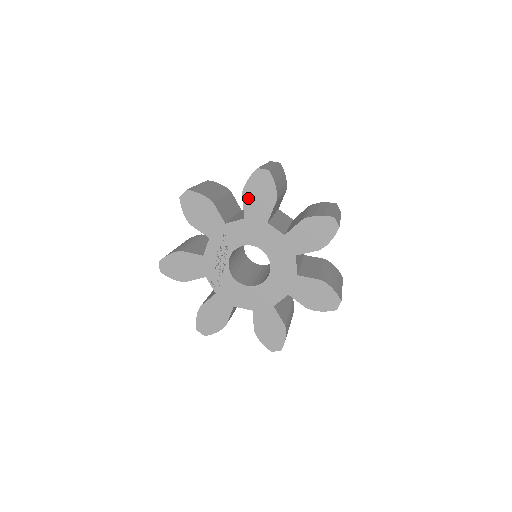
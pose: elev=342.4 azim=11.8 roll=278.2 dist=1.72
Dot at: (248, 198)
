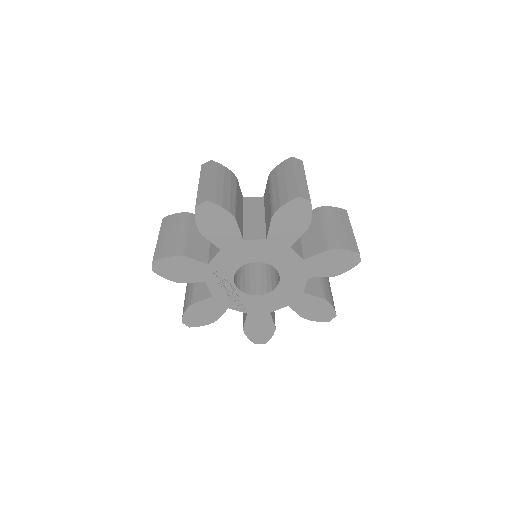
Dot at: (209, 234)
